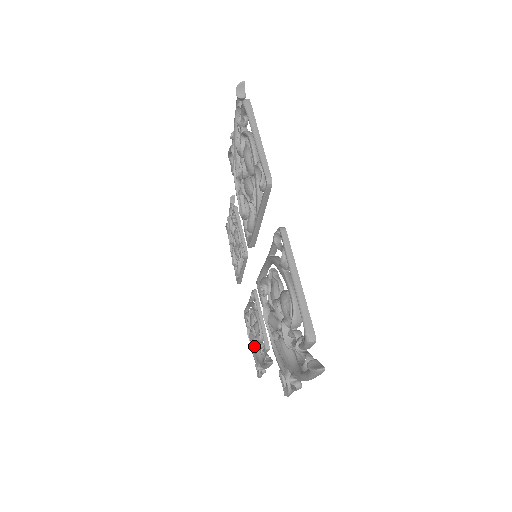
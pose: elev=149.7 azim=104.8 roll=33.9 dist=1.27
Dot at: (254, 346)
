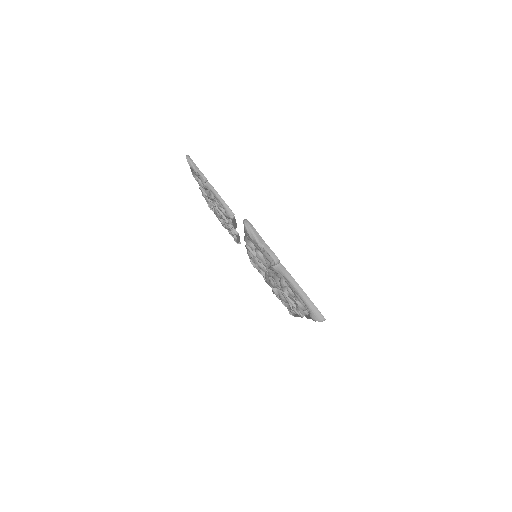
Dot at: (216, 216)
